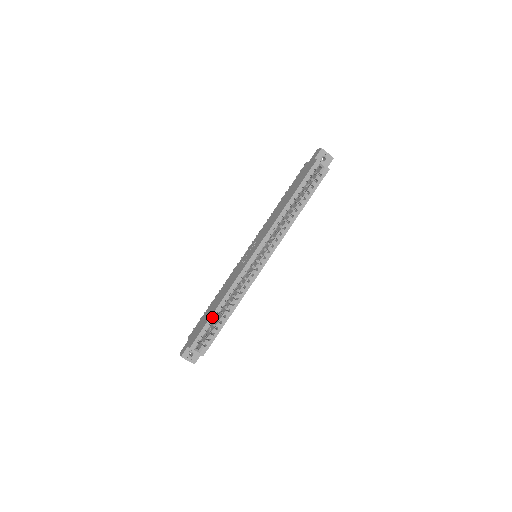
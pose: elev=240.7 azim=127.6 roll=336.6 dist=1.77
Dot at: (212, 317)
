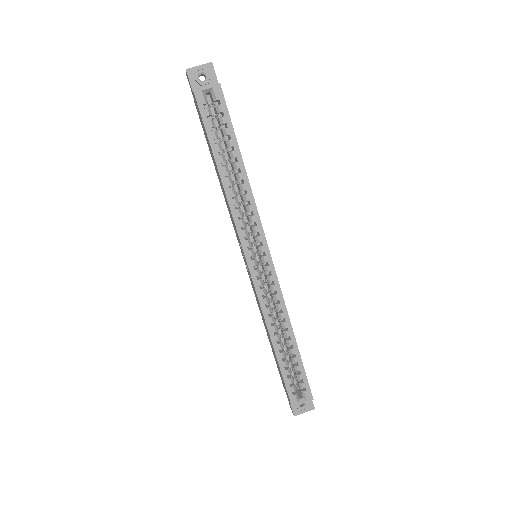
Dot at: (280, 361)
